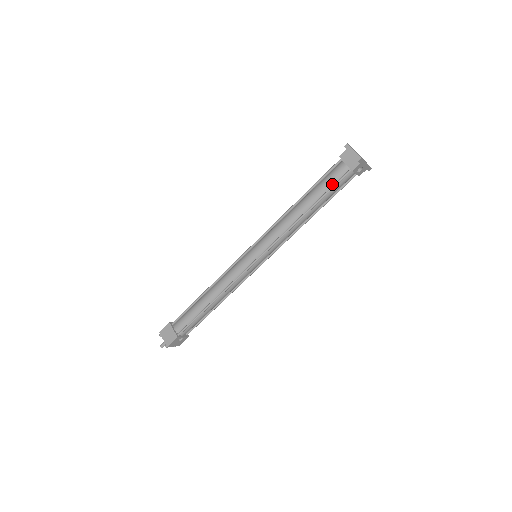
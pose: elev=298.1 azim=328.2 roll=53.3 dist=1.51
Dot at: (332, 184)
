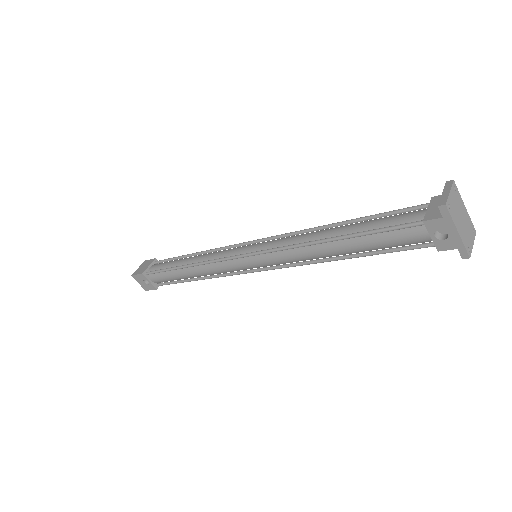
Dot at: (388, 226)
